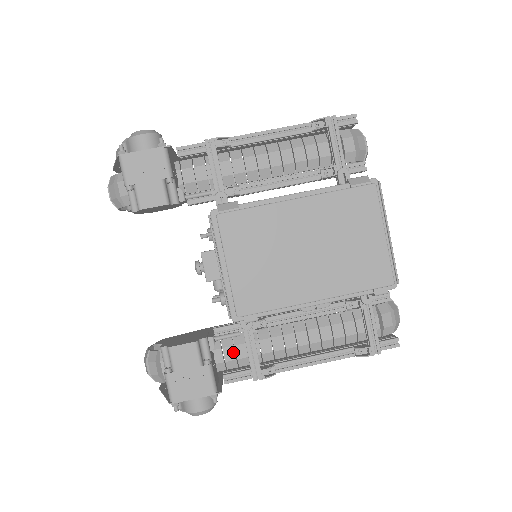
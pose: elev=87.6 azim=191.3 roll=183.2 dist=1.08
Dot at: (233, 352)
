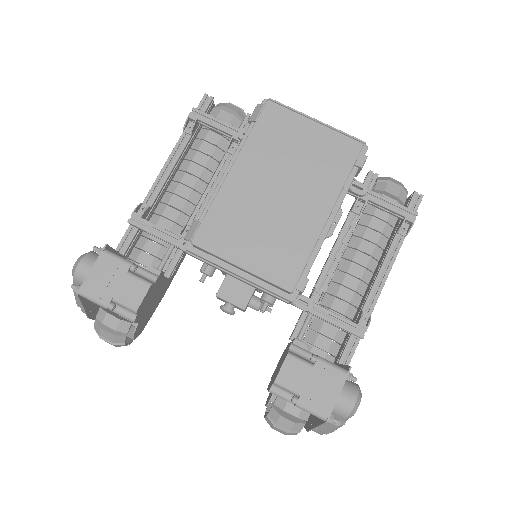
Dot at: (324, 339)
